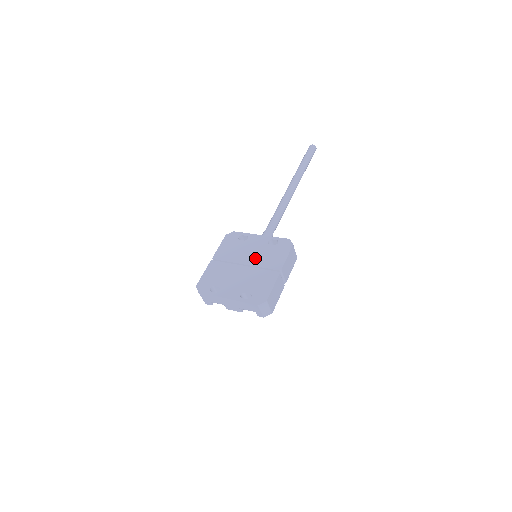
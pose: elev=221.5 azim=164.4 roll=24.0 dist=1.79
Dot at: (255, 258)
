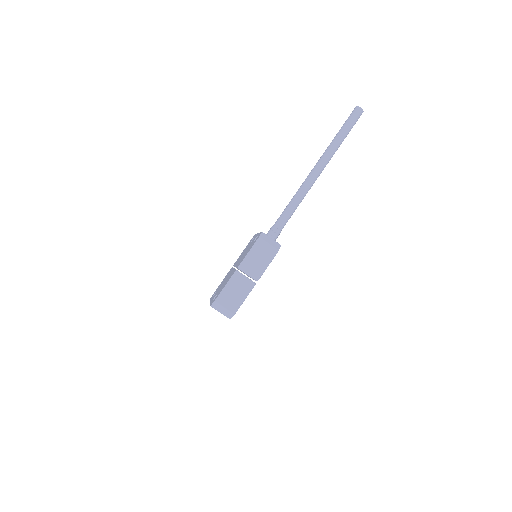
Dot at: occluded
